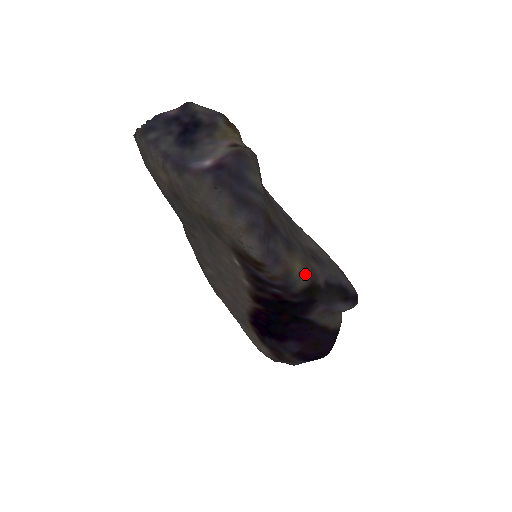
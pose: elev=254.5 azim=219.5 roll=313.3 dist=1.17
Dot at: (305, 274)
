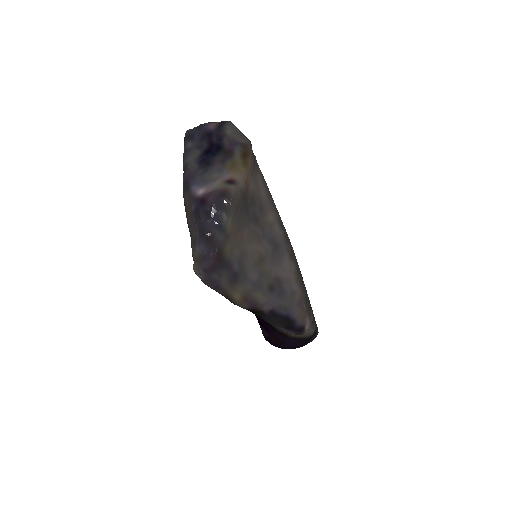
Dot at: (244, 302)
